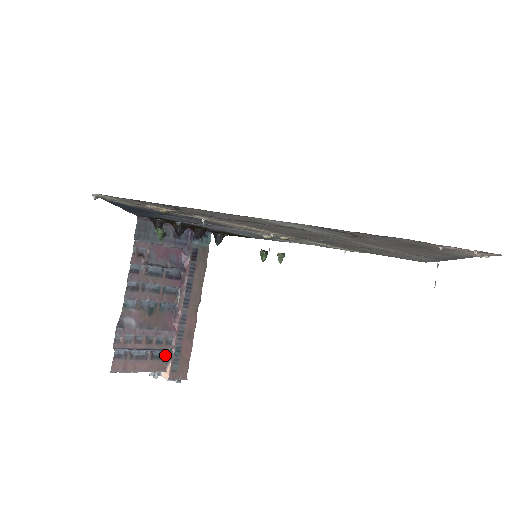
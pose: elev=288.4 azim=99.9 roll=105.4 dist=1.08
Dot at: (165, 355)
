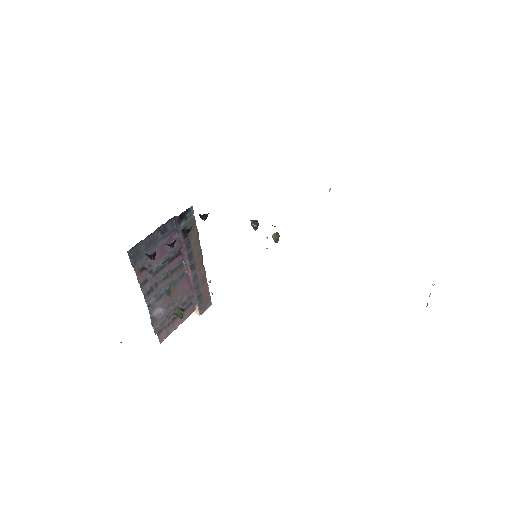
Dot at: occluded
